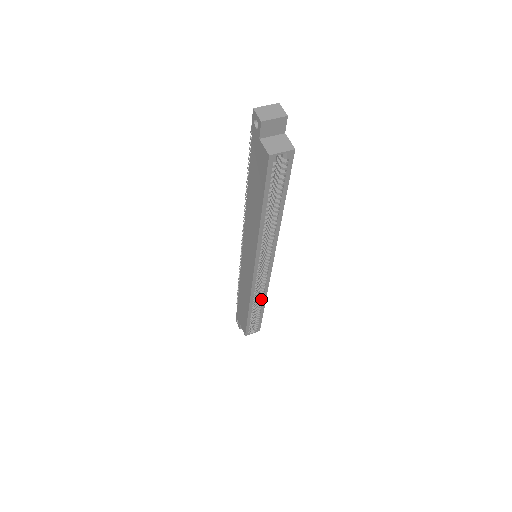
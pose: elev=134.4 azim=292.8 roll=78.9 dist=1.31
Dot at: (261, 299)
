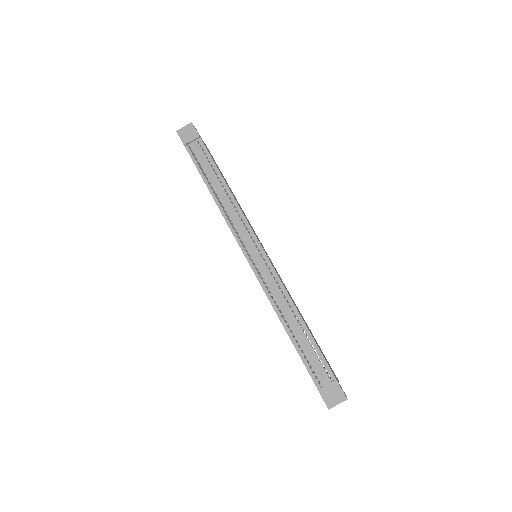
Dot at: occluded
